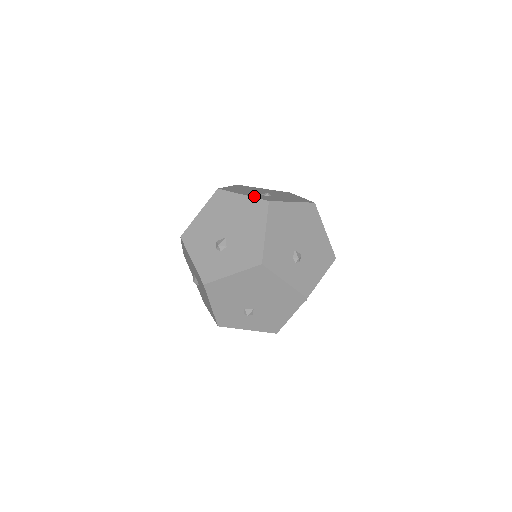
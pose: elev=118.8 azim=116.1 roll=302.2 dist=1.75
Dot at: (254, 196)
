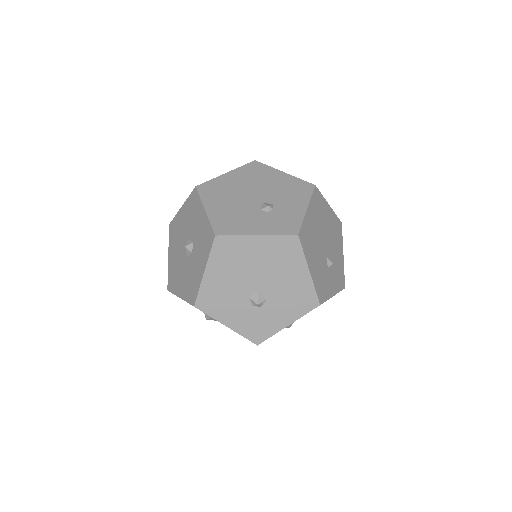
Dot at: (270, 230)
